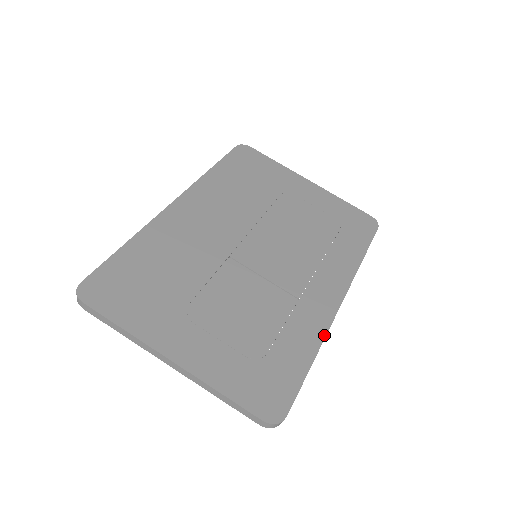
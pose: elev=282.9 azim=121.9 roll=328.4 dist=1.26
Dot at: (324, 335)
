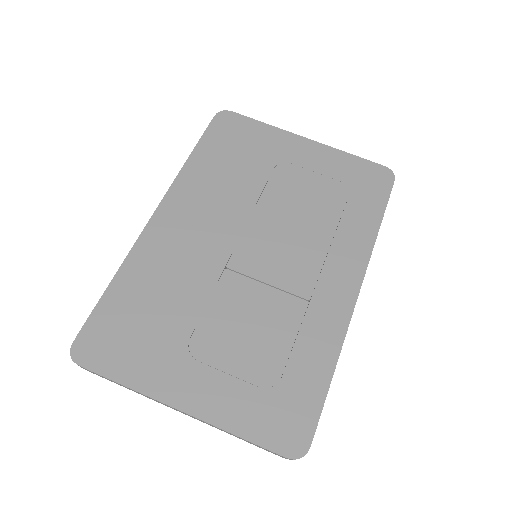
Dot at: (342, 339)
